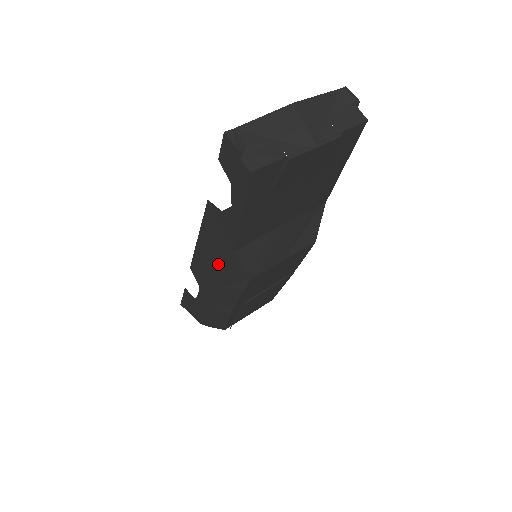
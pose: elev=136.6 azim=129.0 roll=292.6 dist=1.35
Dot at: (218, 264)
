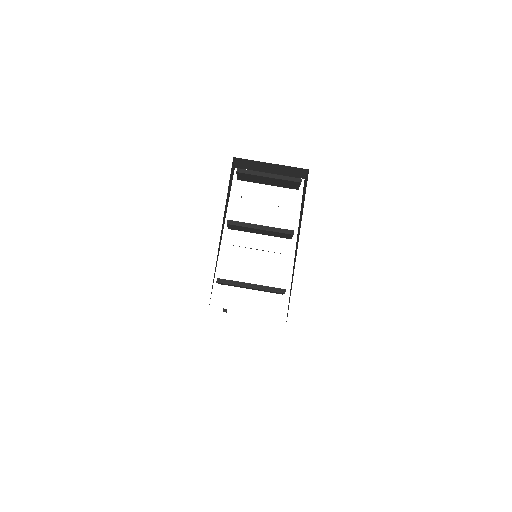
Dot at: occluded
